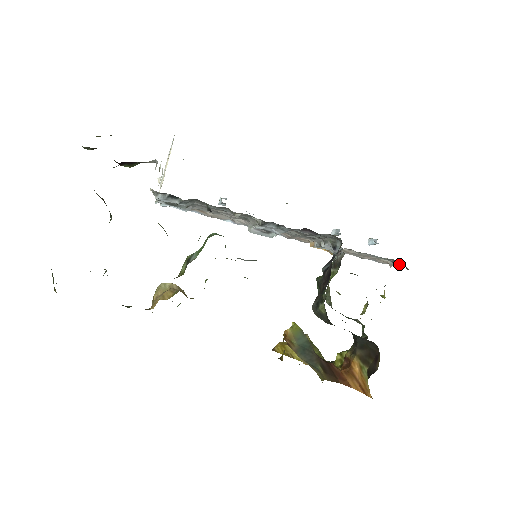
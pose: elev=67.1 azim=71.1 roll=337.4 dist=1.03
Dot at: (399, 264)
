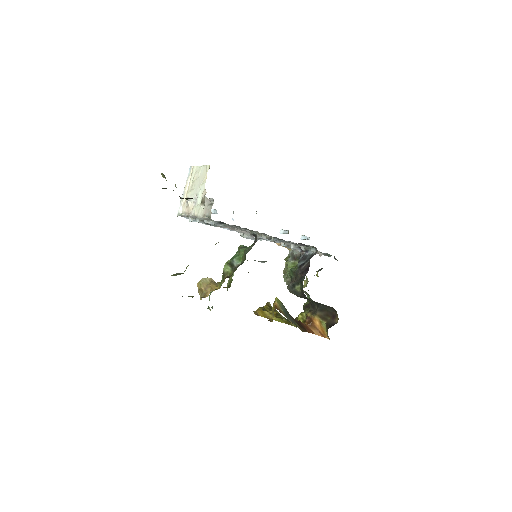
Dot at: (329, 256)
